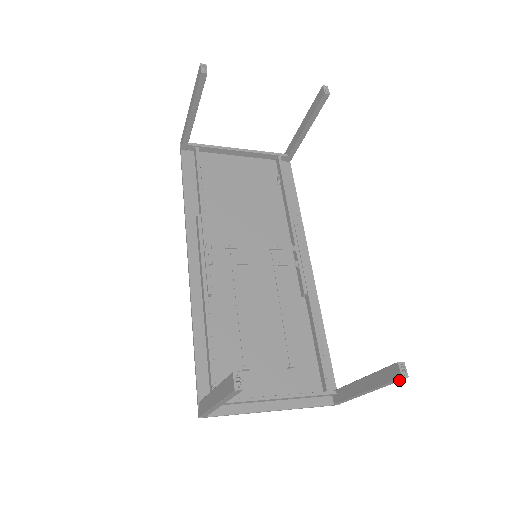
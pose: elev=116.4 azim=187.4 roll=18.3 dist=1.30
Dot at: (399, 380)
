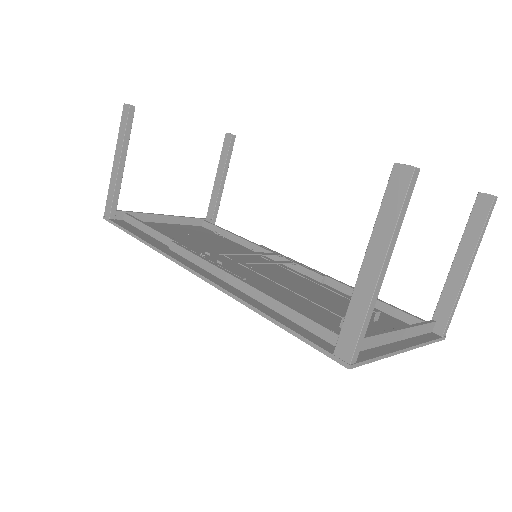
Dot at: (492, 209)
